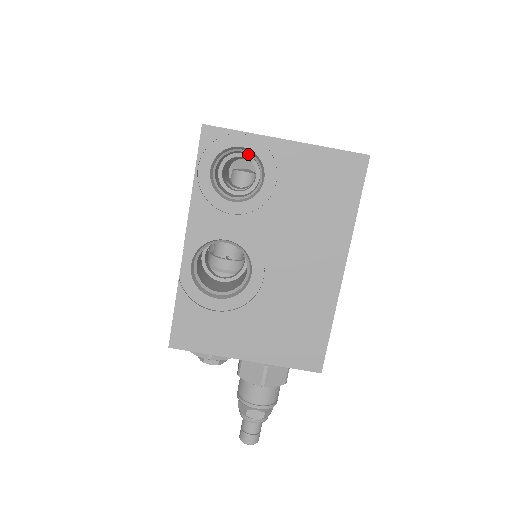
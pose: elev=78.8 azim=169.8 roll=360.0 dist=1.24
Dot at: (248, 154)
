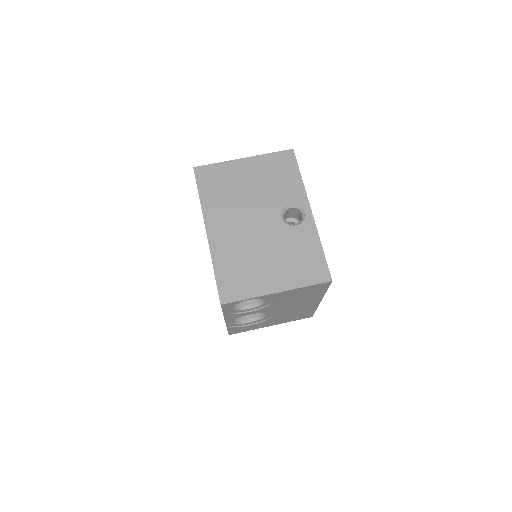
Dot at: occluded
